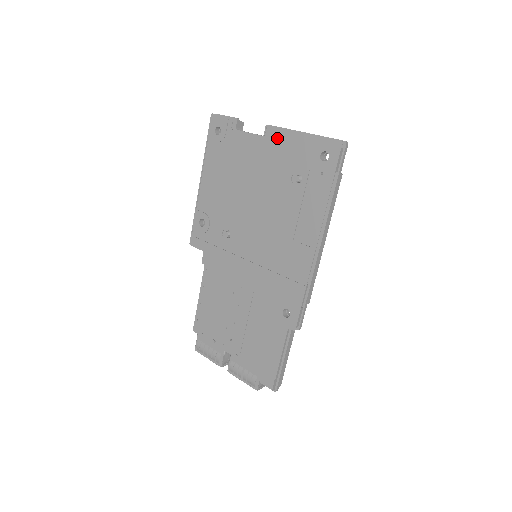
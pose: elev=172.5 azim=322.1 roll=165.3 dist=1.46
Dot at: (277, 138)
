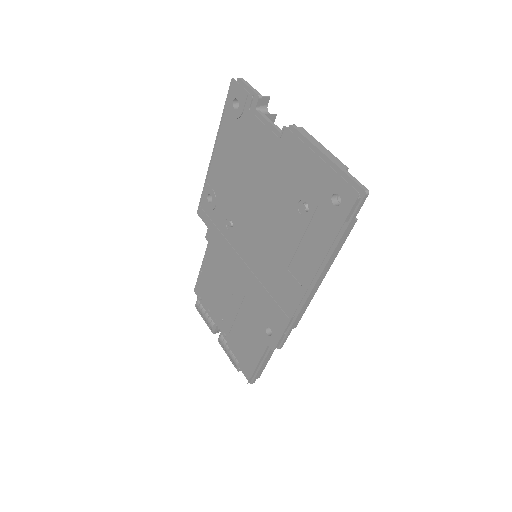
Dot at: (292, 148)
